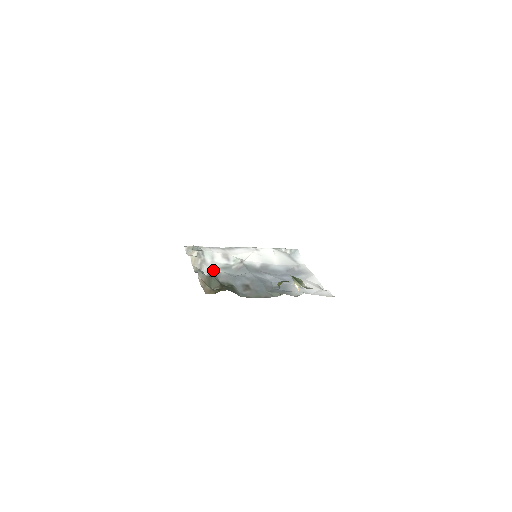
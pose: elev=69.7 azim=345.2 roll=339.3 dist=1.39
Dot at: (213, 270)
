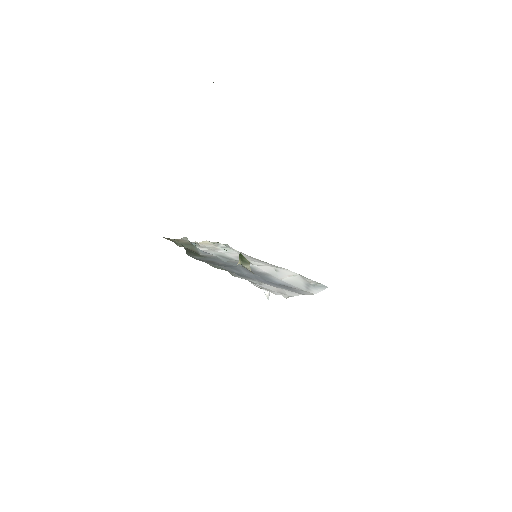
Dot at: (211, 252)
